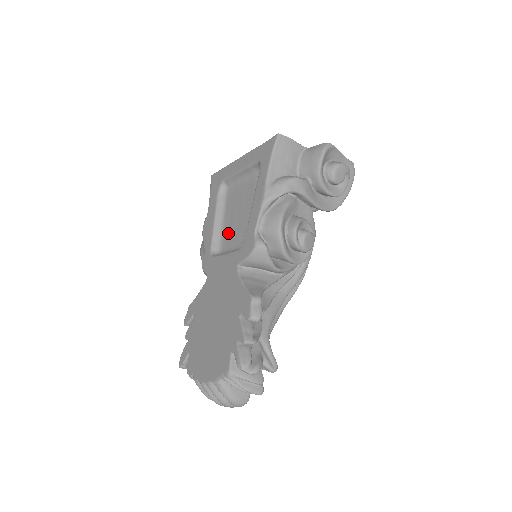
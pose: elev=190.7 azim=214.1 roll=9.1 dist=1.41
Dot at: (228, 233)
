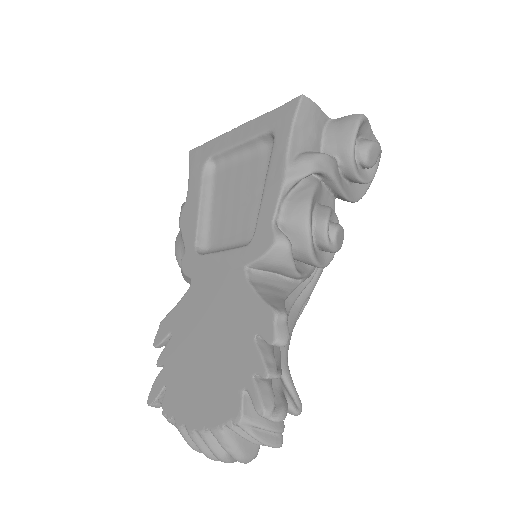
Dot at: (220, 224)
